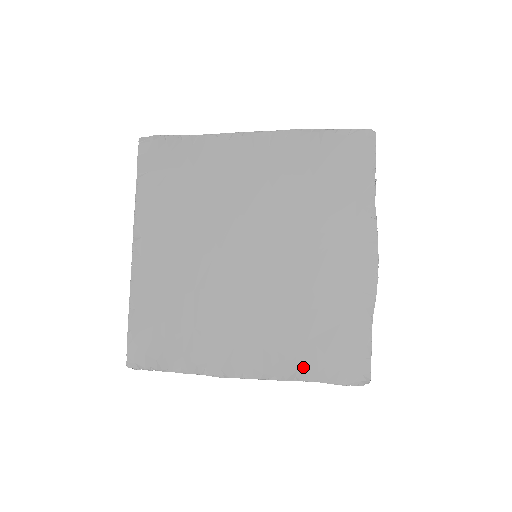
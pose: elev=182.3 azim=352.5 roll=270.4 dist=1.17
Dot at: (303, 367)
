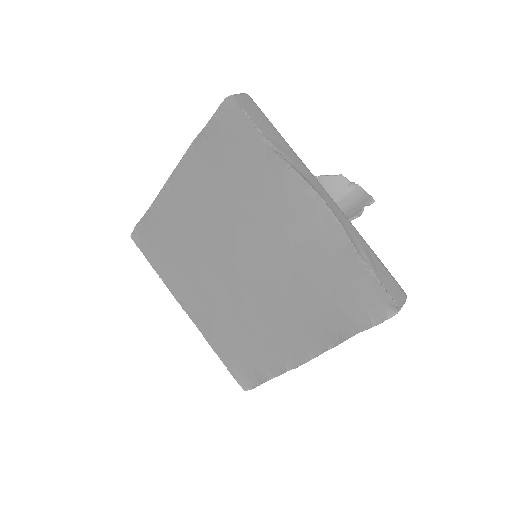
Dot at: (341, 327)
